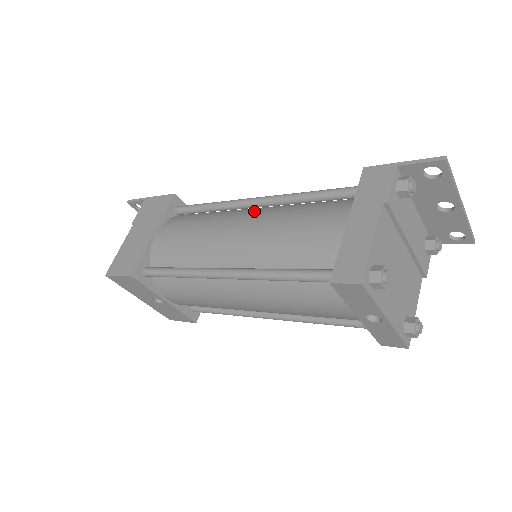
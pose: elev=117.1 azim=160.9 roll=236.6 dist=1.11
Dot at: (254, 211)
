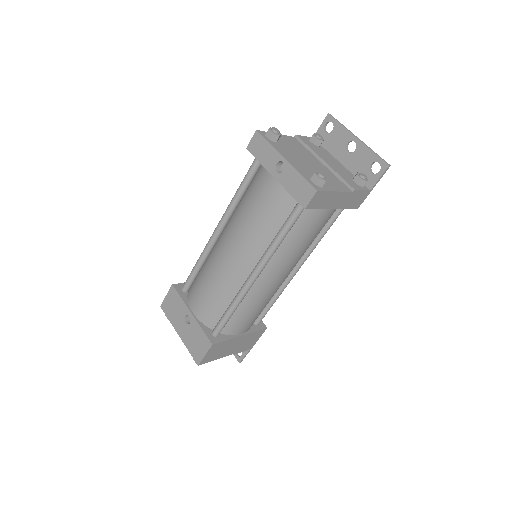
Dot at: occluded
